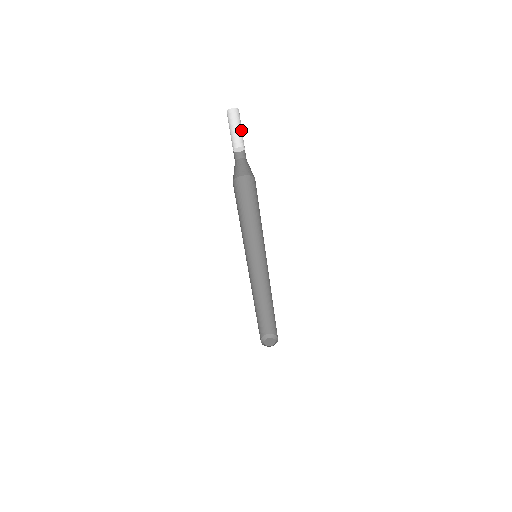
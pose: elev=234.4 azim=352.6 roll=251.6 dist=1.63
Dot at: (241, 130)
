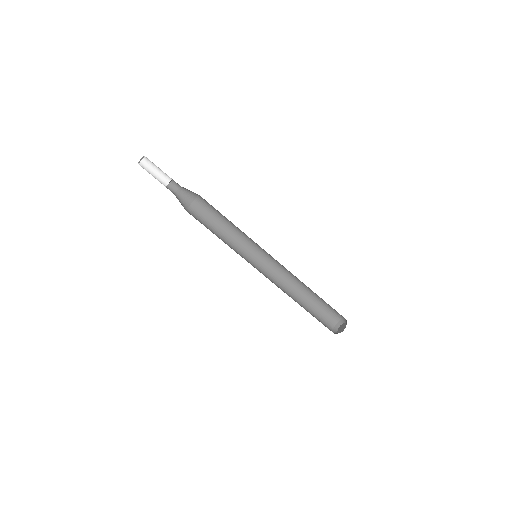
Dot at: (157, 172)
